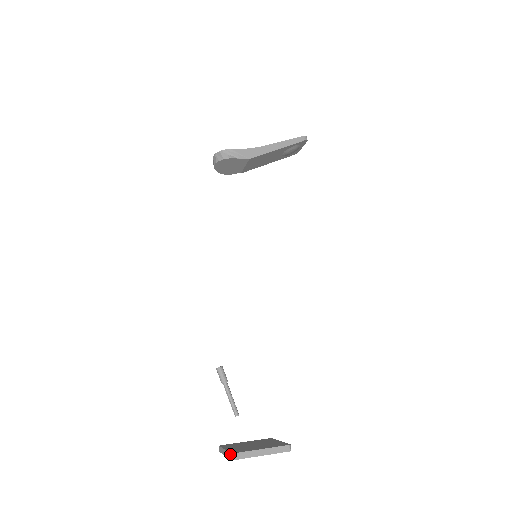
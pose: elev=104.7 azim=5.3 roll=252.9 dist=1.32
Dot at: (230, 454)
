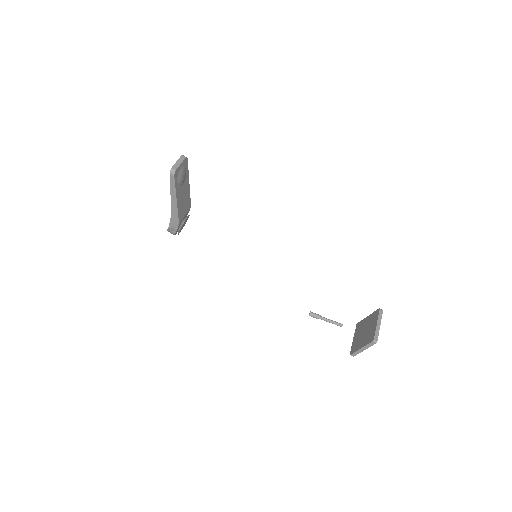
Dot at: (351, 352)
